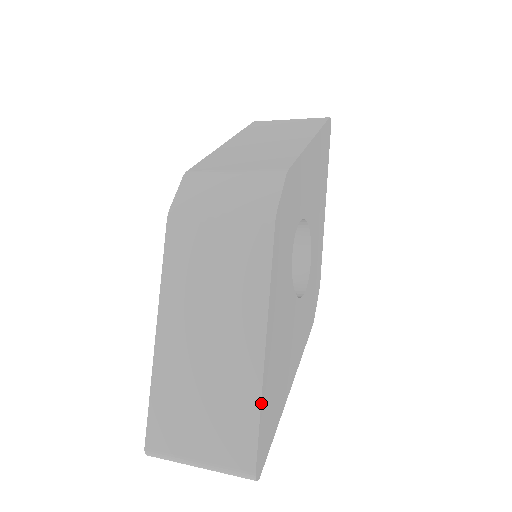
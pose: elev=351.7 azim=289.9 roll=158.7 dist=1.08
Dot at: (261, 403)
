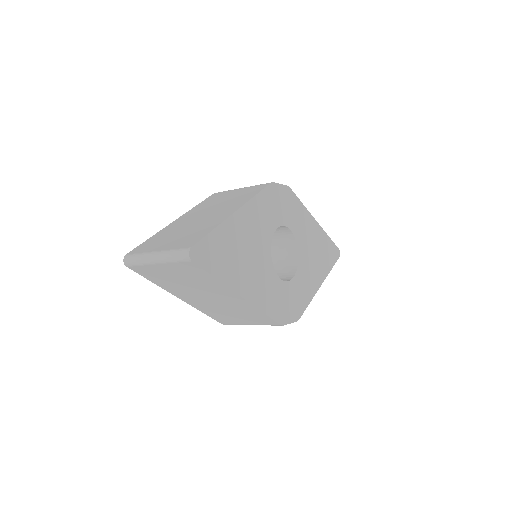
Dot at: (217, 227)
